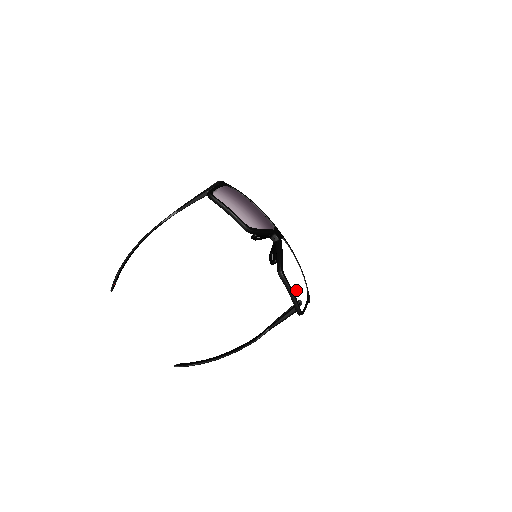
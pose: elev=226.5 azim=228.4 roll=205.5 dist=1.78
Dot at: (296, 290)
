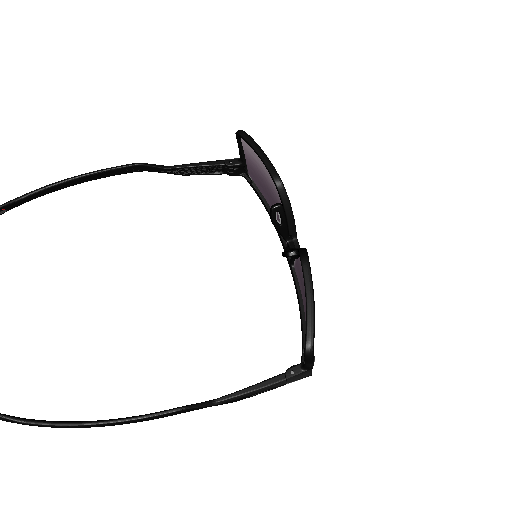
Dot at: occluded
